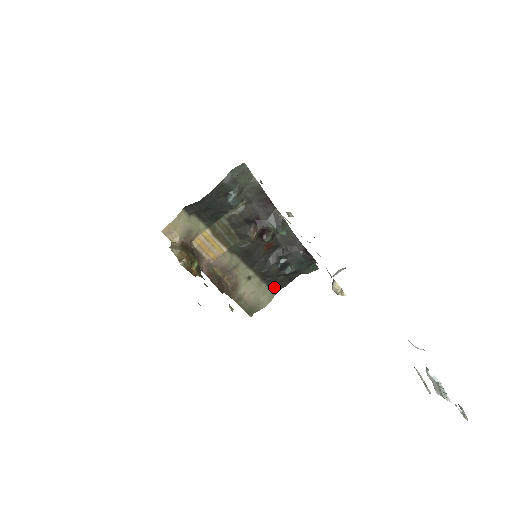
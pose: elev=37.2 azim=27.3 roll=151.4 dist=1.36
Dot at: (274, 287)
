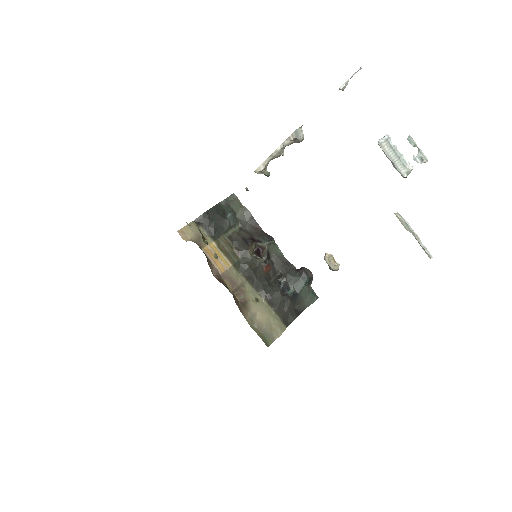
Dot at: (283, 318)
